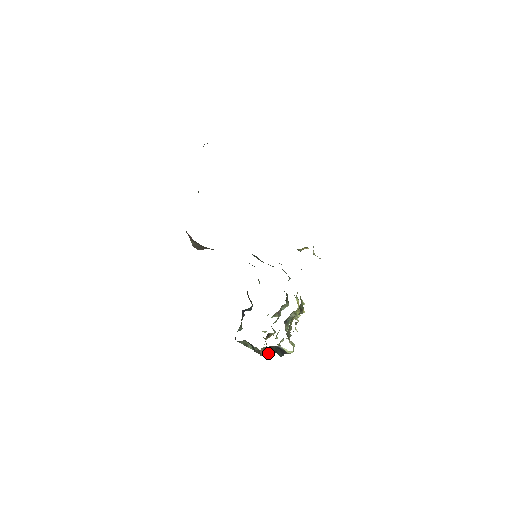
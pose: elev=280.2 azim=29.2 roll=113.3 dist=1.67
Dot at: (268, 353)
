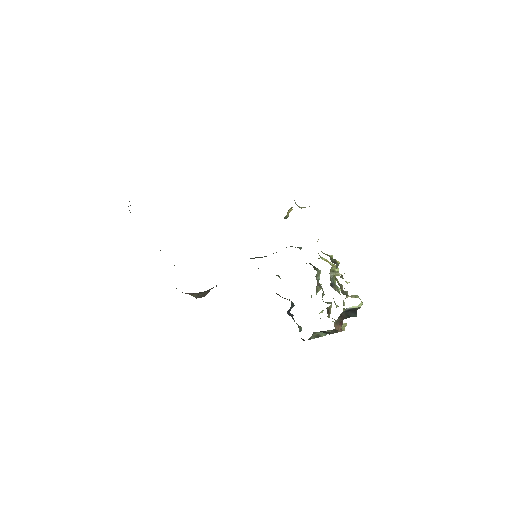
Dot at: (342, 325)
